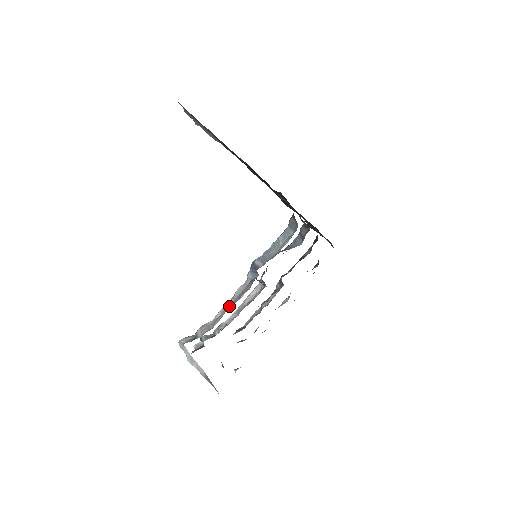
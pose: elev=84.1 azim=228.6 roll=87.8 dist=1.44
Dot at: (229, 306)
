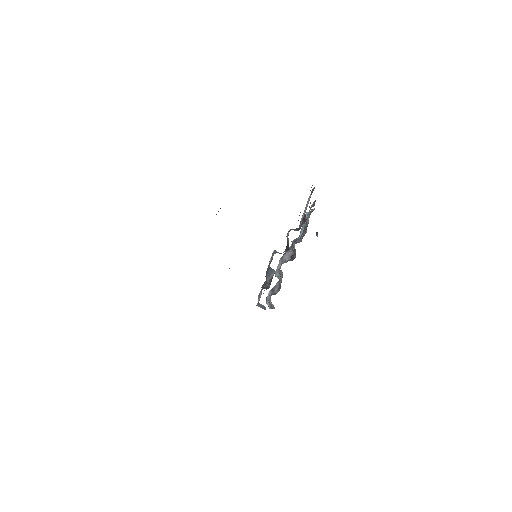
Dot at: occluded
